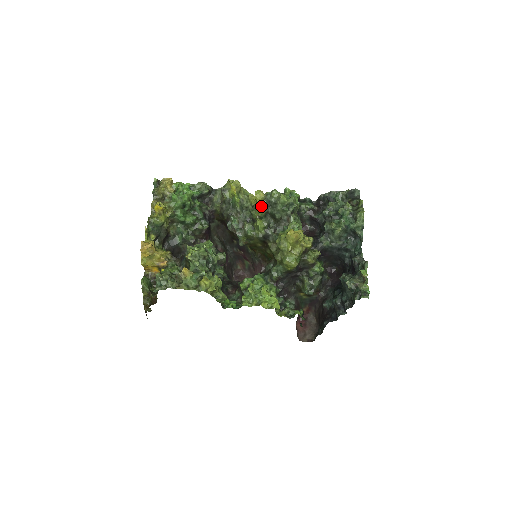
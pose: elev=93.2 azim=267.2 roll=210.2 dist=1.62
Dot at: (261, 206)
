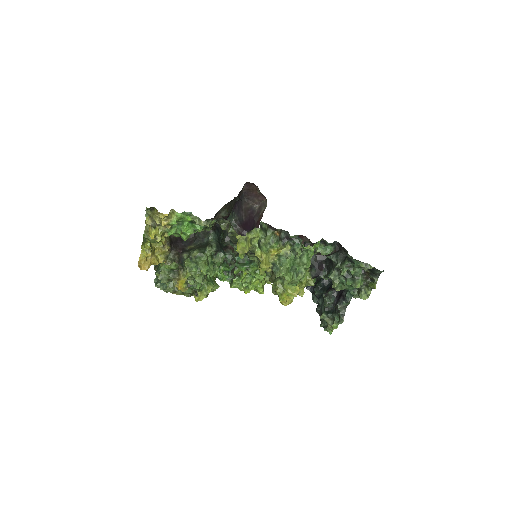
Dot at: occluded
